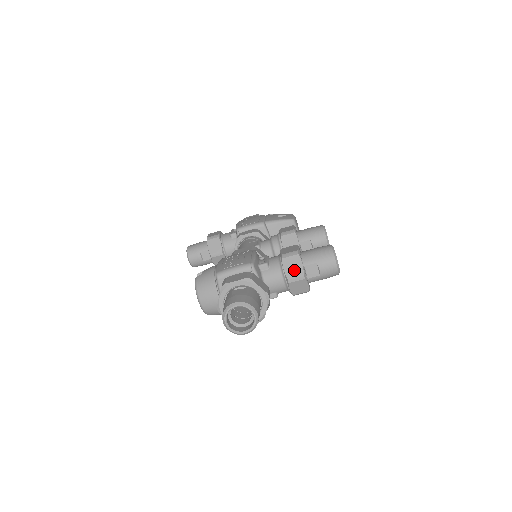
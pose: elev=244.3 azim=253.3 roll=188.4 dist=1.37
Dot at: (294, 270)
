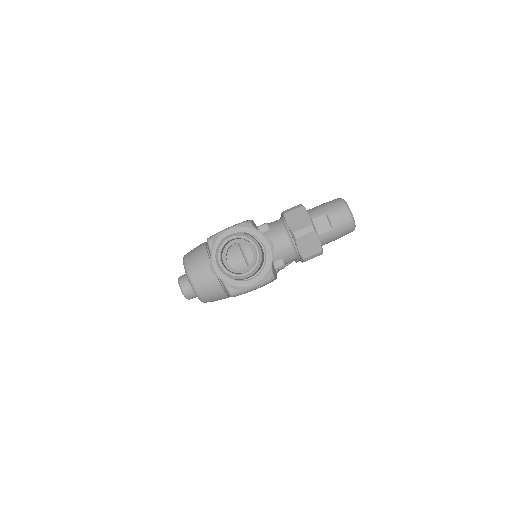
Dot at: (300, 223)
